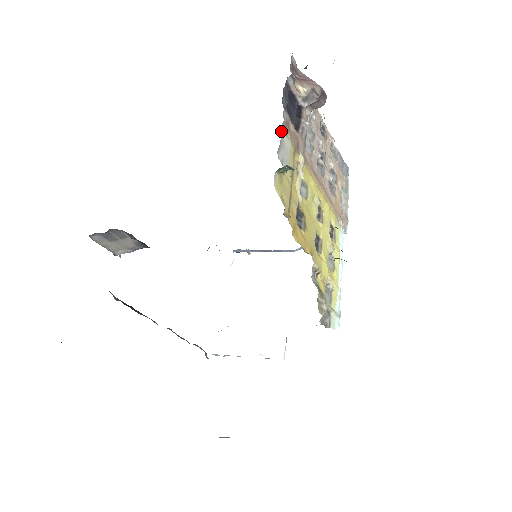
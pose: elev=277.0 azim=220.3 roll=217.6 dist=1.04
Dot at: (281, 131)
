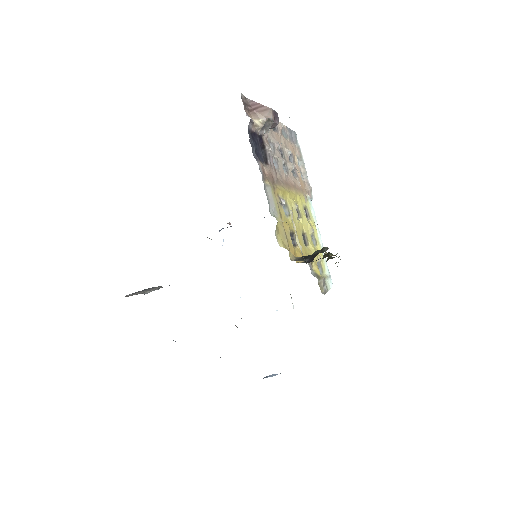
Dot at: (264, 188)
